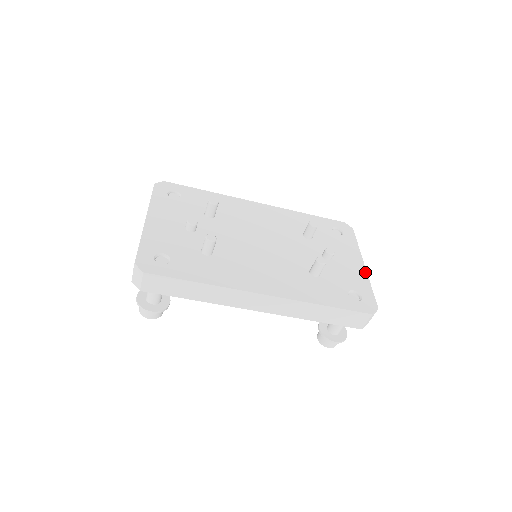
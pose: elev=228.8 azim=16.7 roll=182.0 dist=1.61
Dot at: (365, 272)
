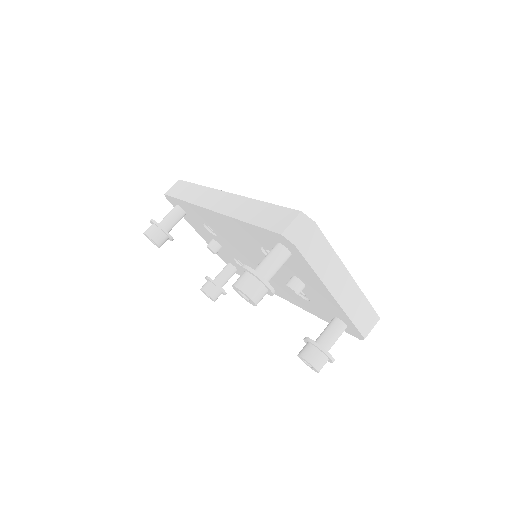
Dot at: (343, 265)
